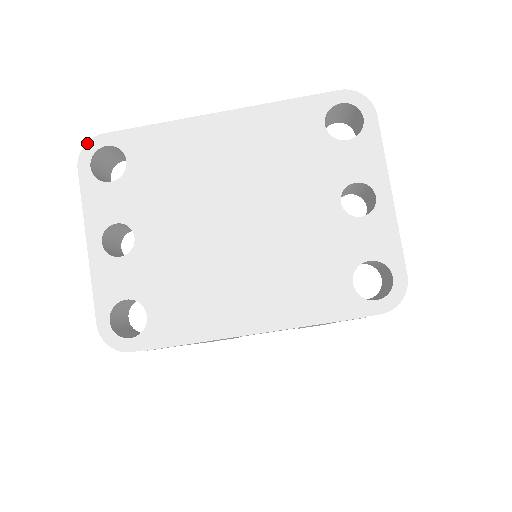
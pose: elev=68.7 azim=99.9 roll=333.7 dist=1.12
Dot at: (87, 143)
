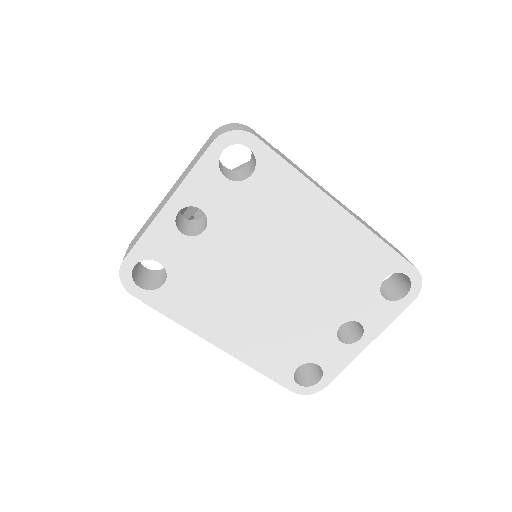
Dot at: (238, 130)
